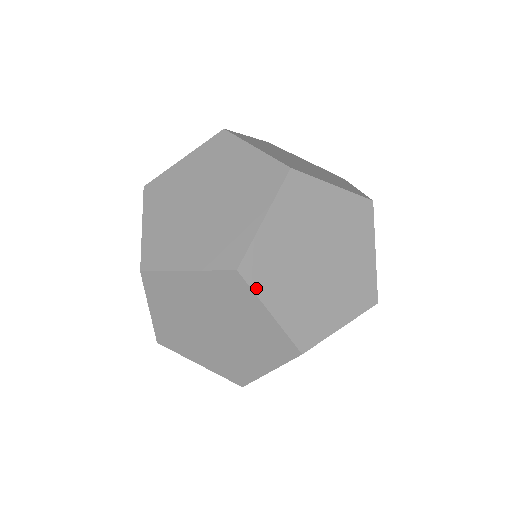
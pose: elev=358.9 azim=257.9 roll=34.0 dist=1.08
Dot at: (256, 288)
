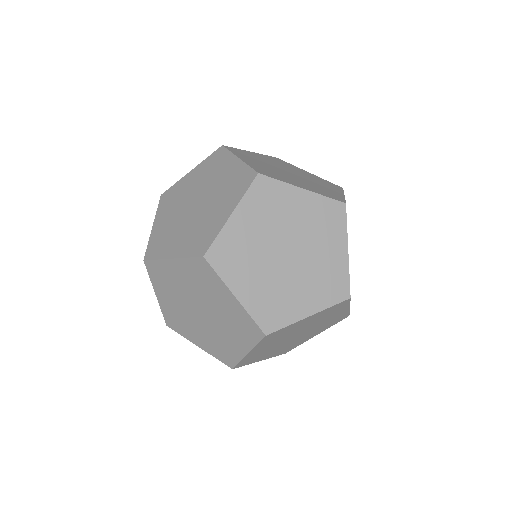
Dot at: occluded
